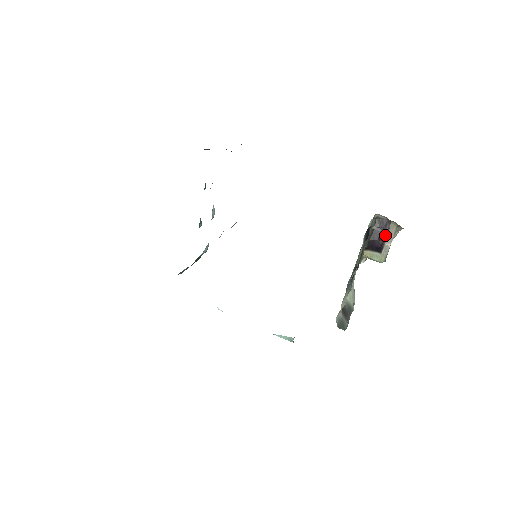
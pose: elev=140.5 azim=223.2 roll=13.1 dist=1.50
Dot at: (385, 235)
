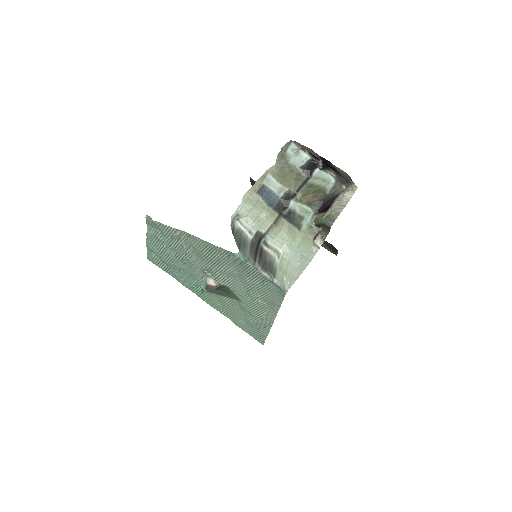
Dot at: (339, 195)
